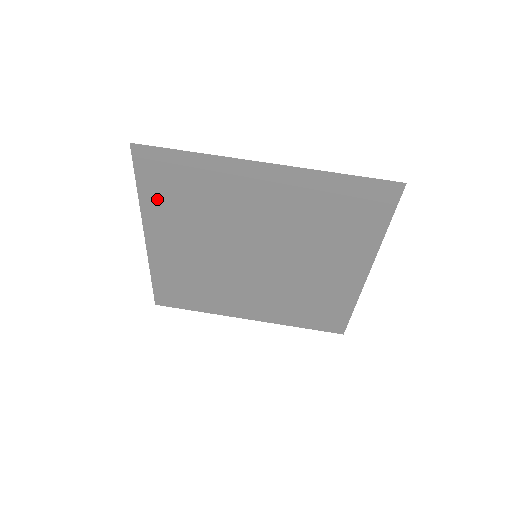
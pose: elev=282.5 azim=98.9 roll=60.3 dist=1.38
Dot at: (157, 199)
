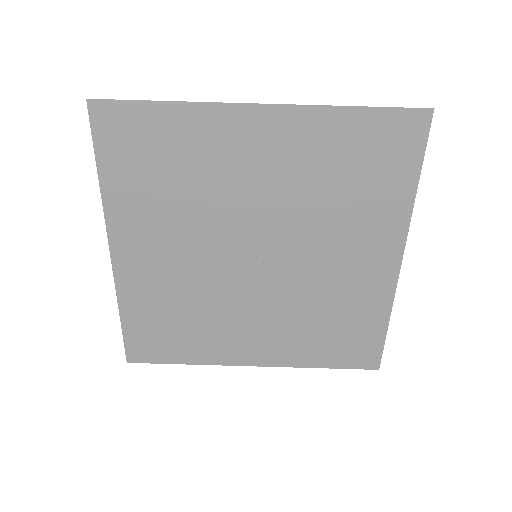
Dot at: (124, 183)
